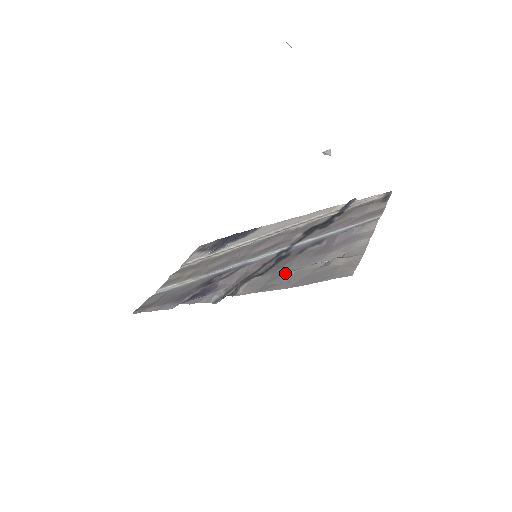
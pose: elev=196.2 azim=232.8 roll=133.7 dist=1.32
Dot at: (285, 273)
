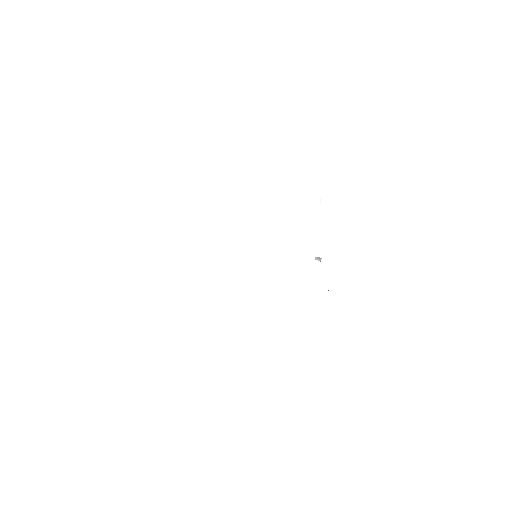
Dot at: occluded
